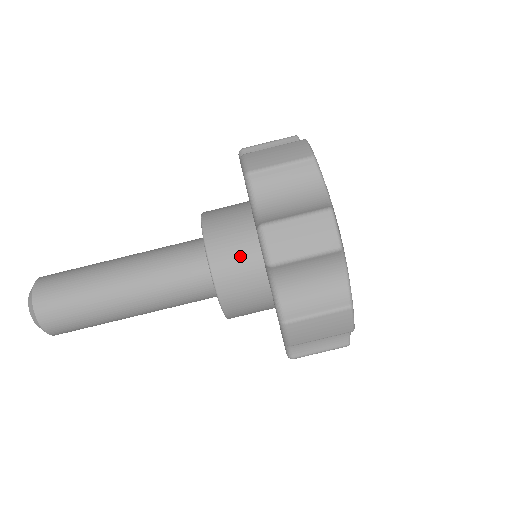
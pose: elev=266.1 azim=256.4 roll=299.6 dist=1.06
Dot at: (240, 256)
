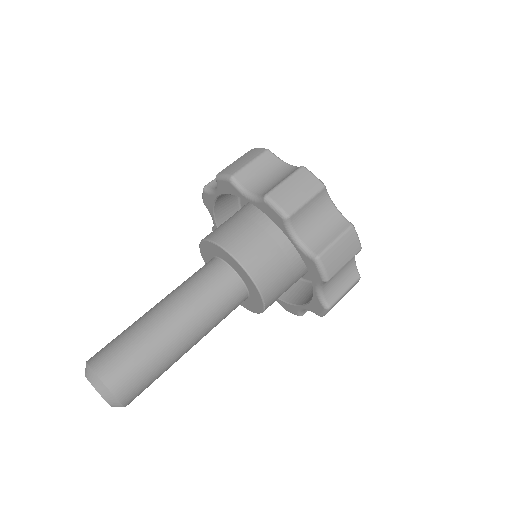
Dot at: (228, 225)
